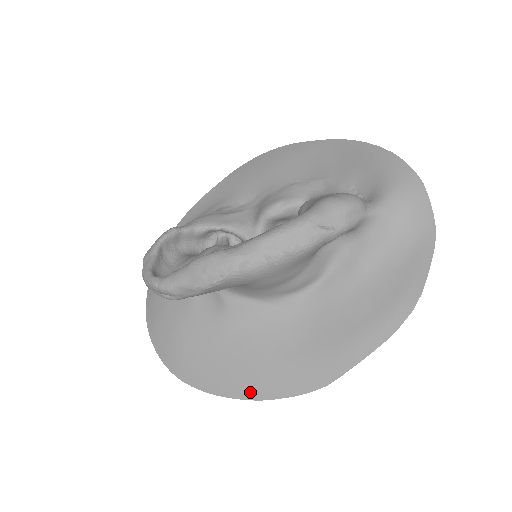
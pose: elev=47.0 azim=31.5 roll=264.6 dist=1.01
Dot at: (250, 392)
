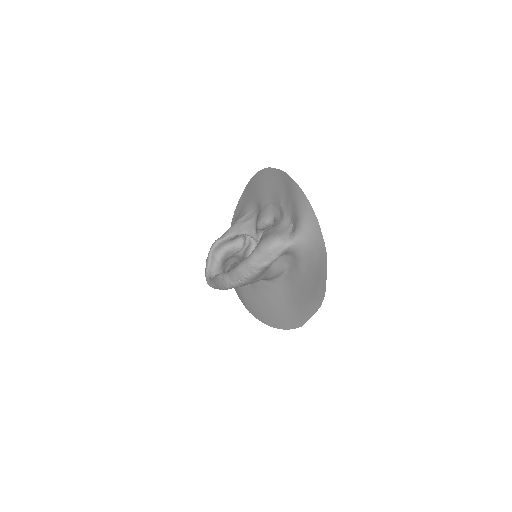
Dot at: (274, 324)
